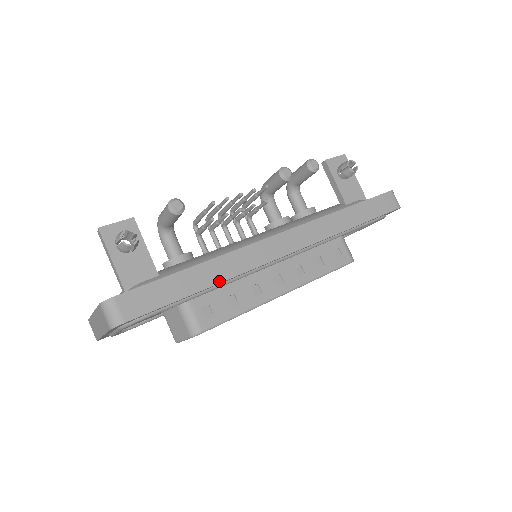
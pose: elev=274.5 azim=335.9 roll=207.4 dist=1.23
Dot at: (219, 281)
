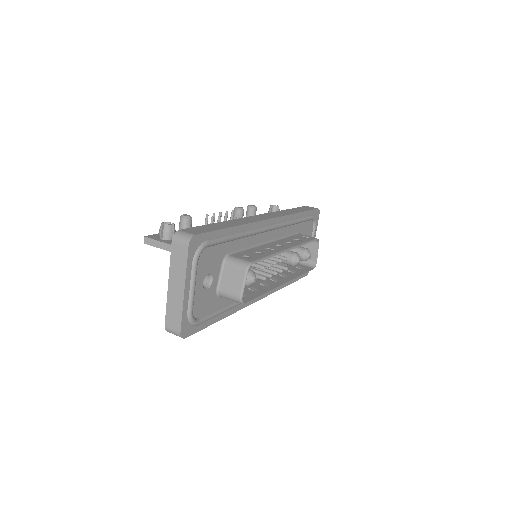
Dot at: (240, 225)
